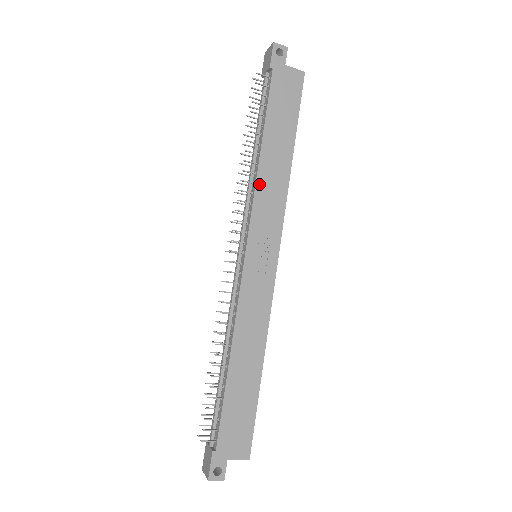
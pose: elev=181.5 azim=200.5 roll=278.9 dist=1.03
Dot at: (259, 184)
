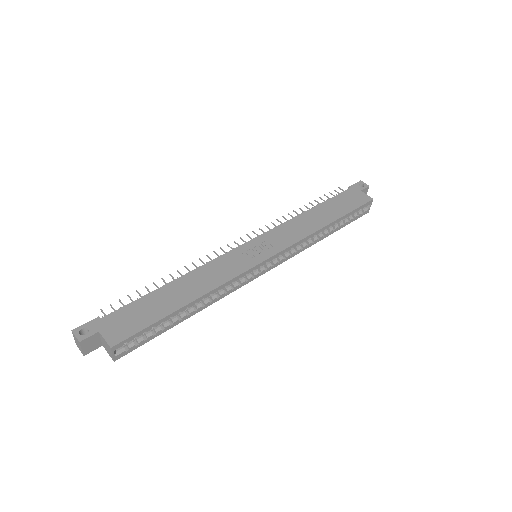
Dot at: (292, 221)
